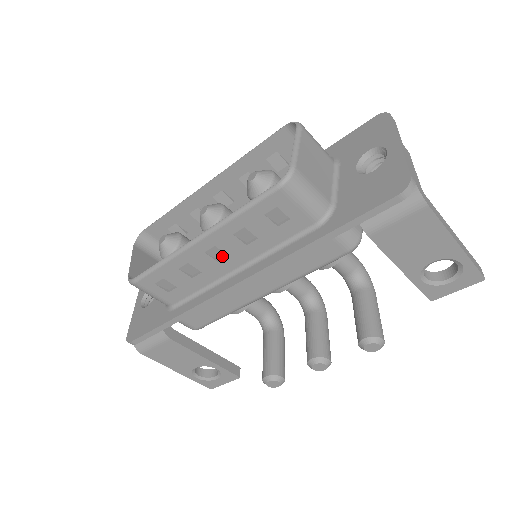
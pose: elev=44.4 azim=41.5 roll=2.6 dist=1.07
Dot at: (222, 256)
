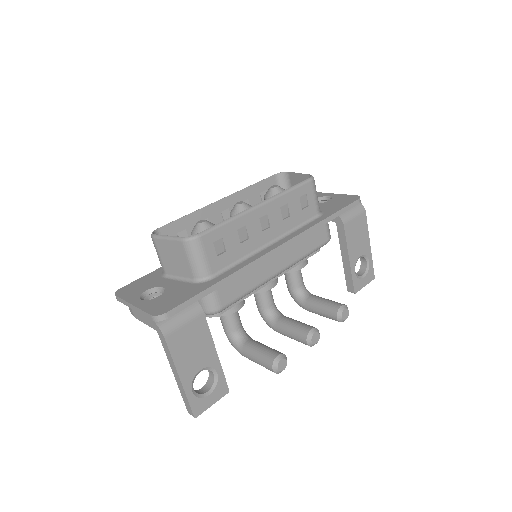
Dot at: (264, 228)
